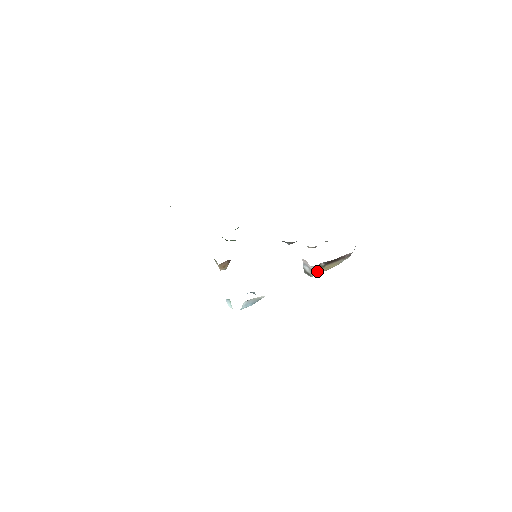
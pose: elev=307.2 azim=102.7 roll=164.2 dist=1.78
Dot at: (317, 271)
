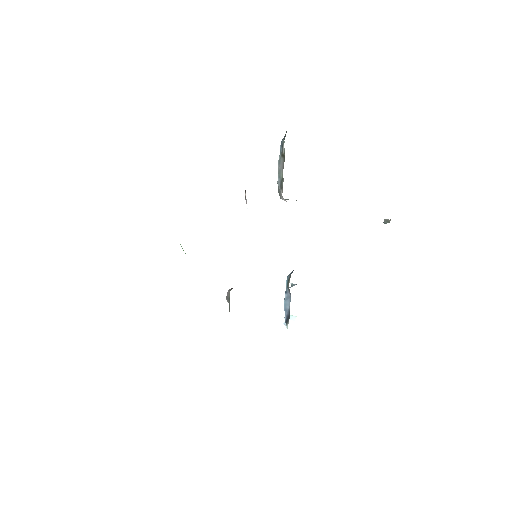
Dot at: occluded
